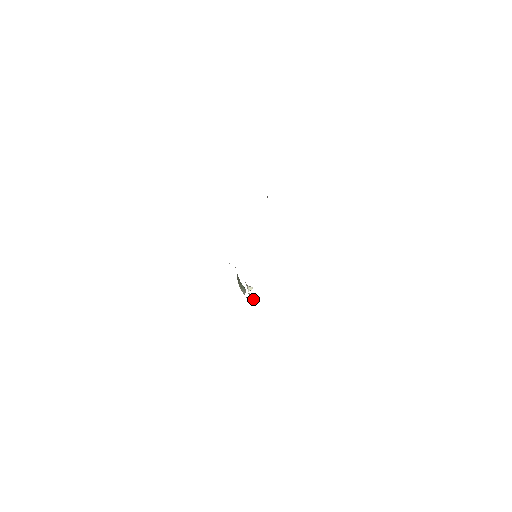
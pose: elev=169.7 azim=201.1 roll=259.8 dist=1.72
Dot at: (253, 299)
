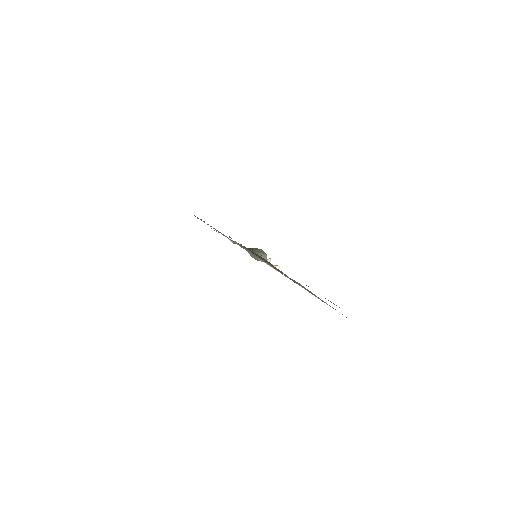
Dot at: (278, 267)
